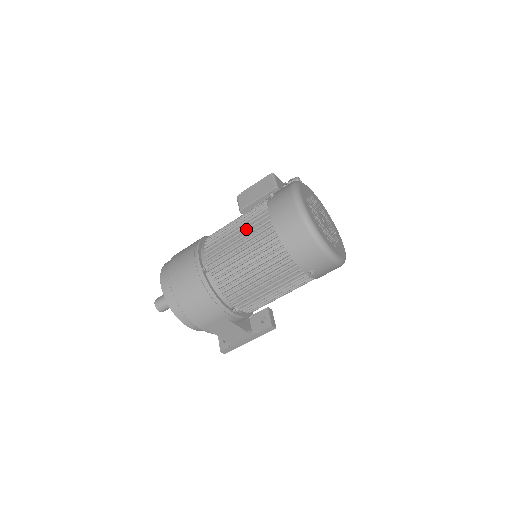
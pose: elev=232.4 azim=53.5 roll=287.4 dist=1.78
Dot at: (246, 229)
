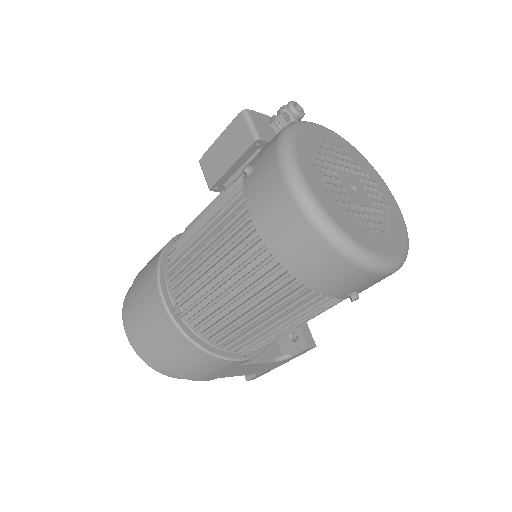
Dot at: (219, 245)
